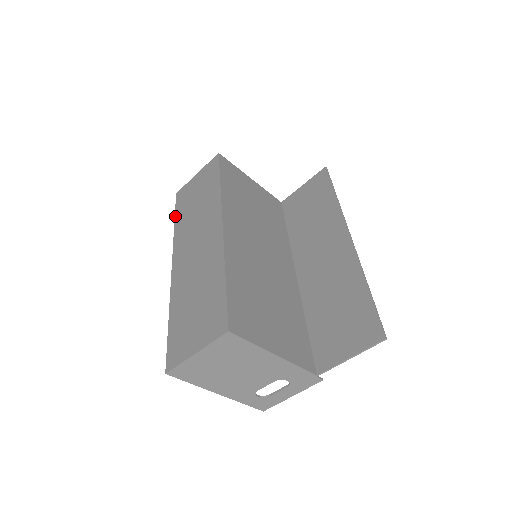
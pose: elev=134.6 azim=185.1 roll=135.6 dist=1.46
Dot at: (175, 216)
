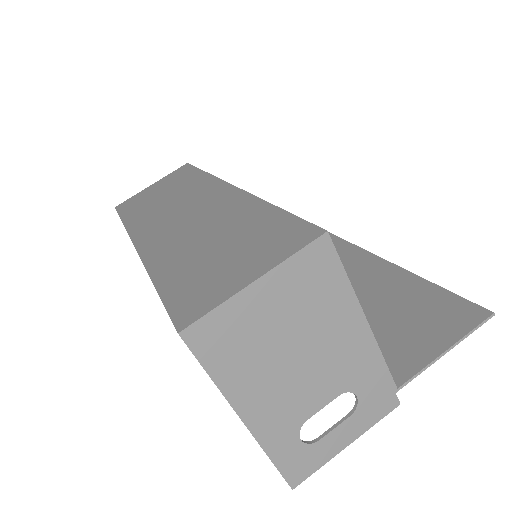
Dot at: (121, 217)
